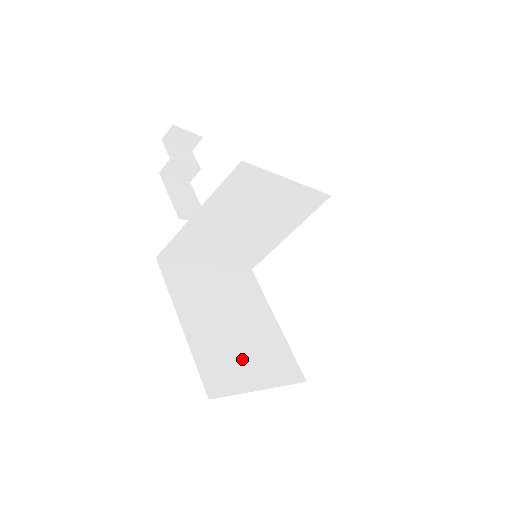
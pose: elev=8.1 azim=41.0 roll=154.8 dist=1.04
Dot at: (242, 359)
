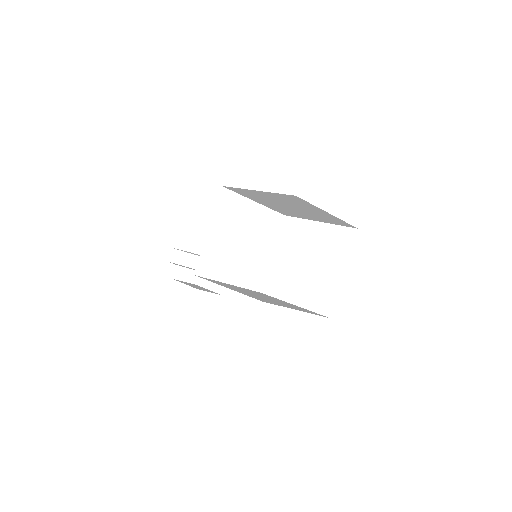
Dot at: occluded
